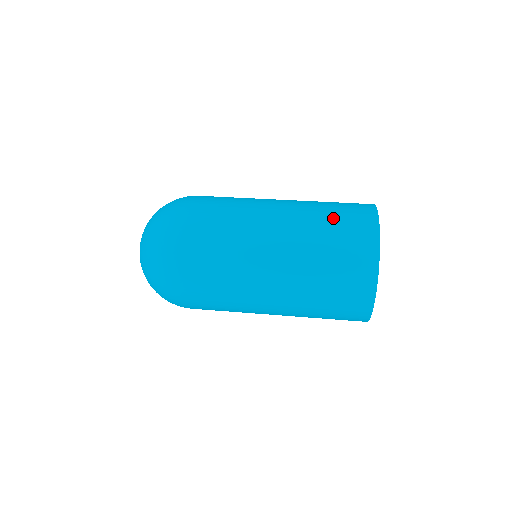
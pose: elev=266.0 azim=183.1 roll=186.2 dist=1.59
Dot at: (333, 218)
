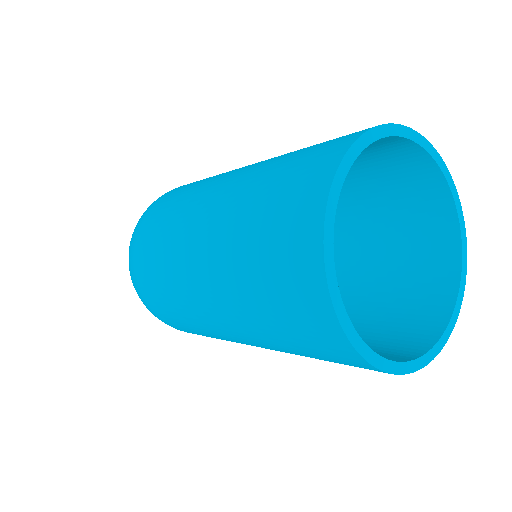
Dot at: (288, 159)
